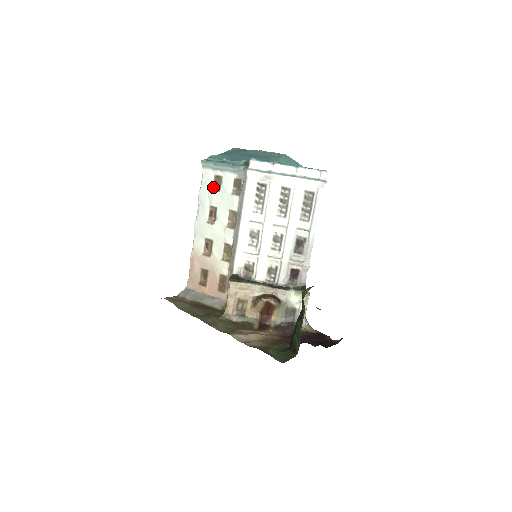
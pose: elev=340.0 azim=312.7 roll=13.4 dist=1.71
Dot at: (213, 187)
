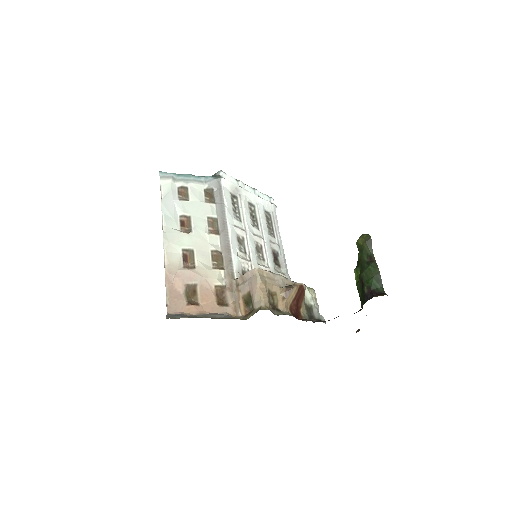
Dot at: (179, 197)
